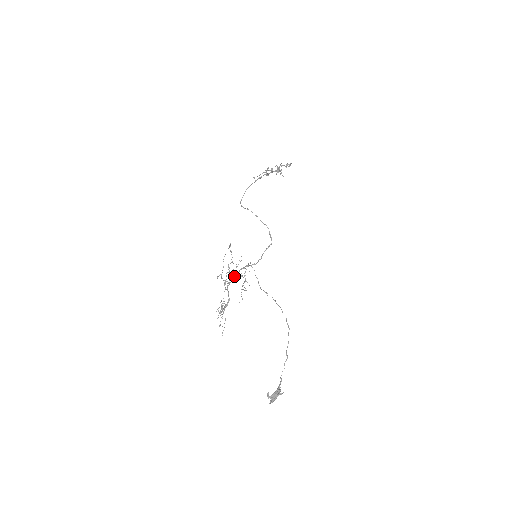
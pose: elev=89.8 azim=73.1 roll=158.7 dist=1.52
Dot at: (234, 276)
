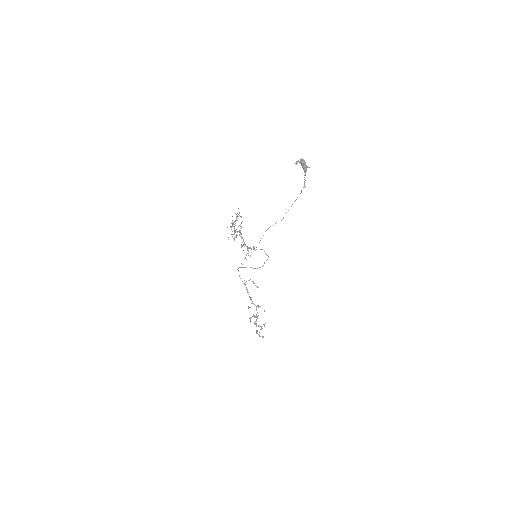
Dot at: (242, 237)
